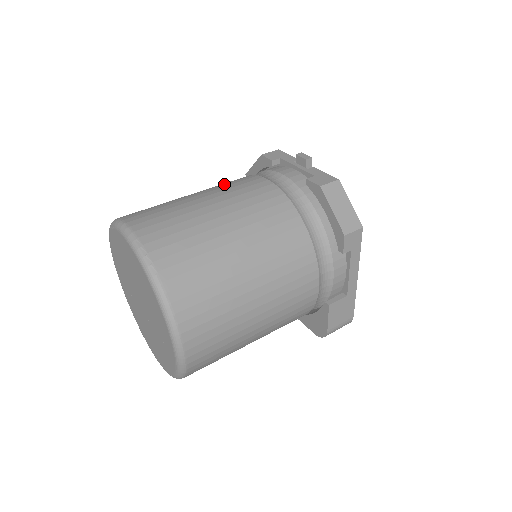
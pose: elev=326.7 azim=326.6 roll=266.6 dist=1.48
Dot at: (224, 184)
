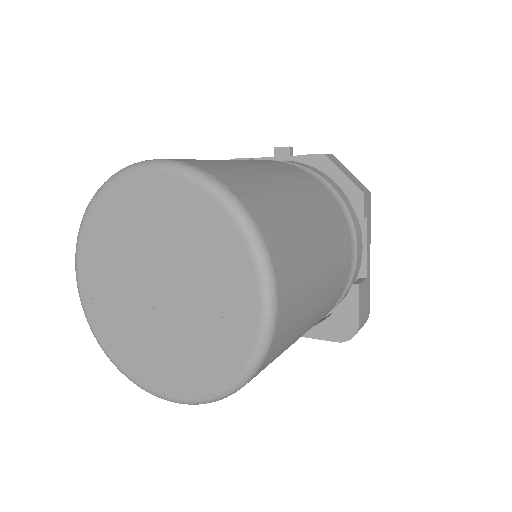
Dot at: occluded
